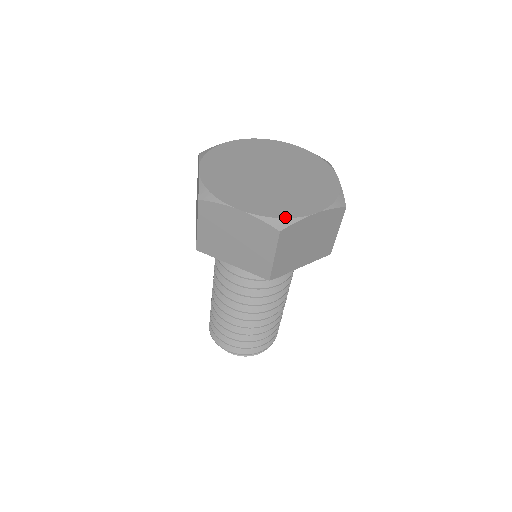
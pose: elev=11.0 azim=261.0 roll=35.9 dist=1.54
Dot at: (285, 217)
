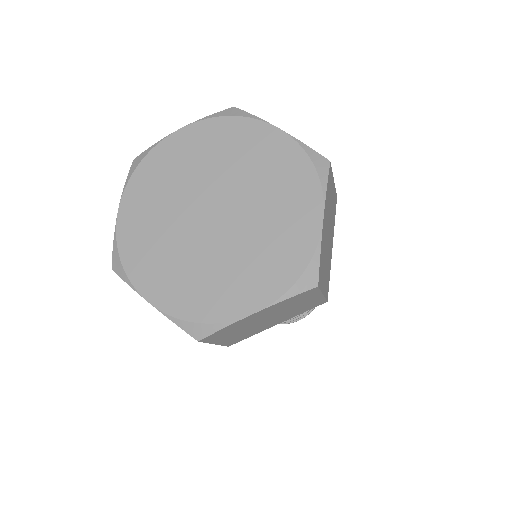
Dot at: (205, 321)
